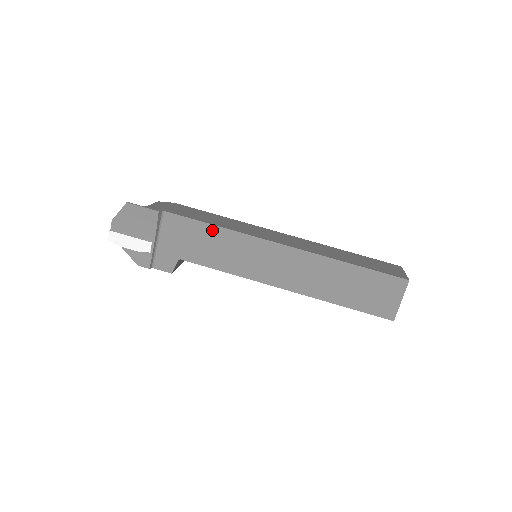
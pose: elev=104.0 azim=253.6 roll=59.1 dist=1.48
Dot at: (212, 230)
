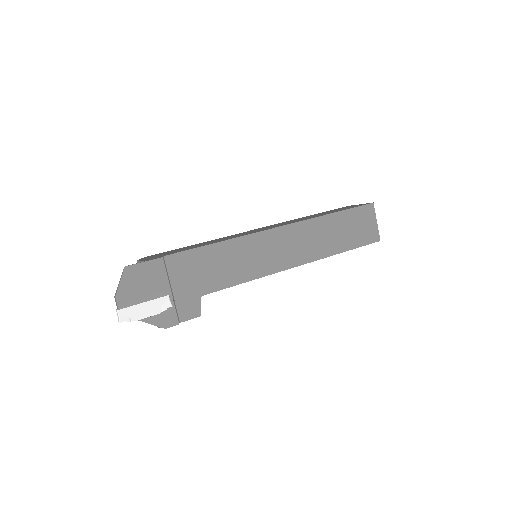
Dot at: (218, 248)
